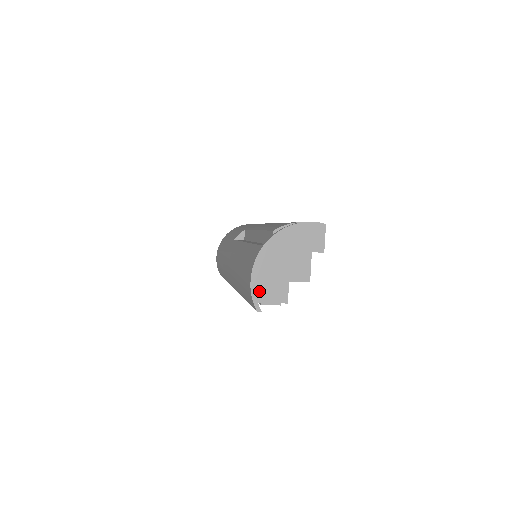
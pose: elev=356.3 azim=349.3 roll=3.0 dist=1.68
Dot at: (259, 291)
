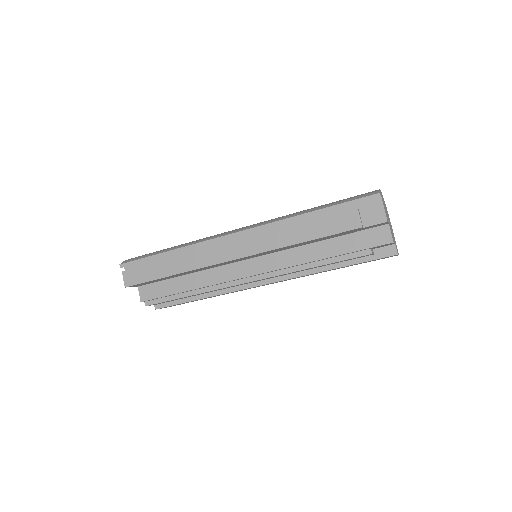
Dot at: occluded
